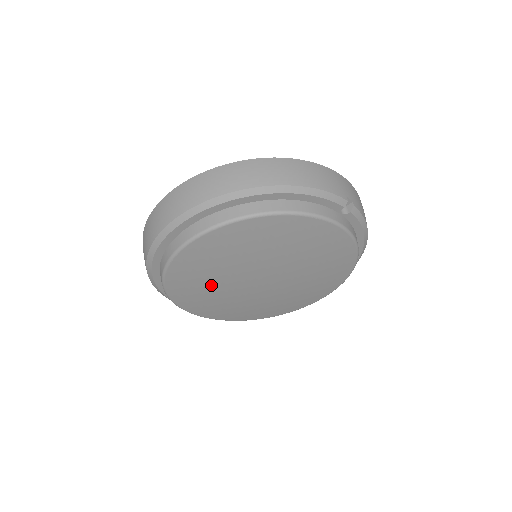
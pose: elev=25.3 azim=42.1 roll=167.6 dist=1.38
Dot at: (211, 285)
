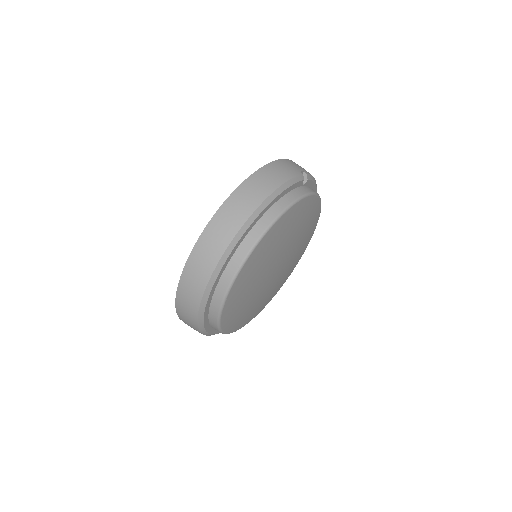
Dot at: (249, 300)
